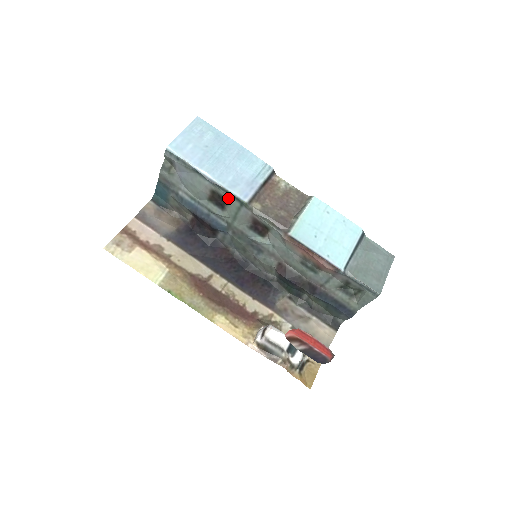
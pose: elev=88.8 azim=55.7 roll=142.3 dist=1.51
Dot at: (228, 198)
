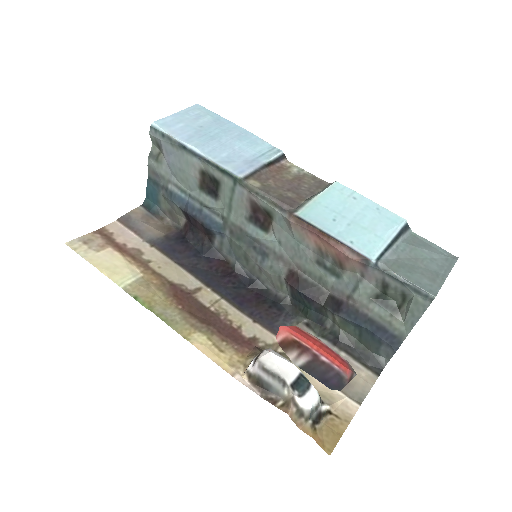
Dot at: (220, 178)
